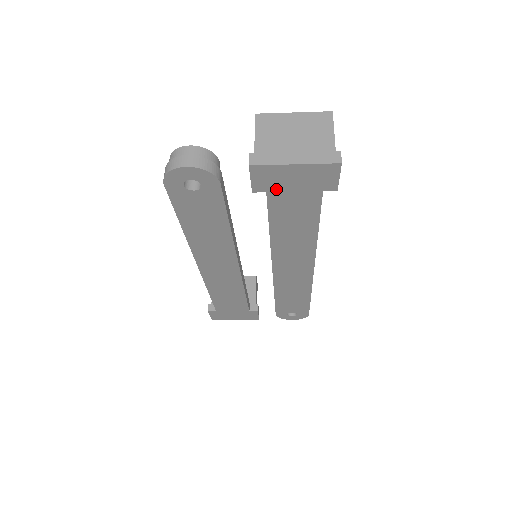
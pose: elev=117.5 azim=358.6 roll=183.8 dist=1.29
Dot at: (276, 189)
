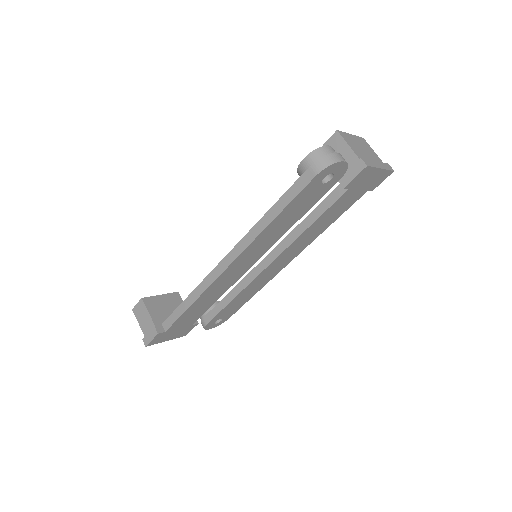
Dot at: (354, 187)
